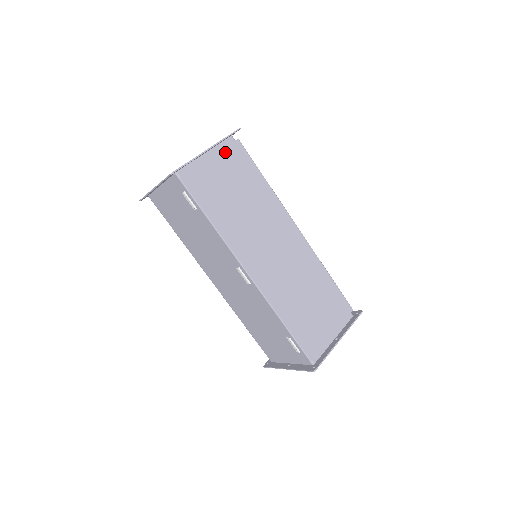
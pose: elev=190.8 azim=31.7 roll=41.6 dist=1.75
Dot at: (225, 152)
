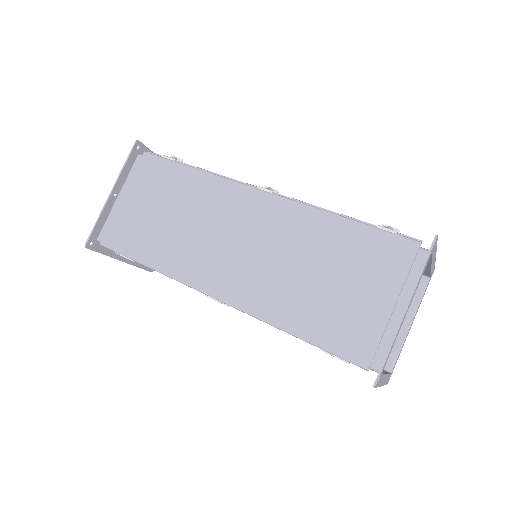
Dot at: (135, 178)
